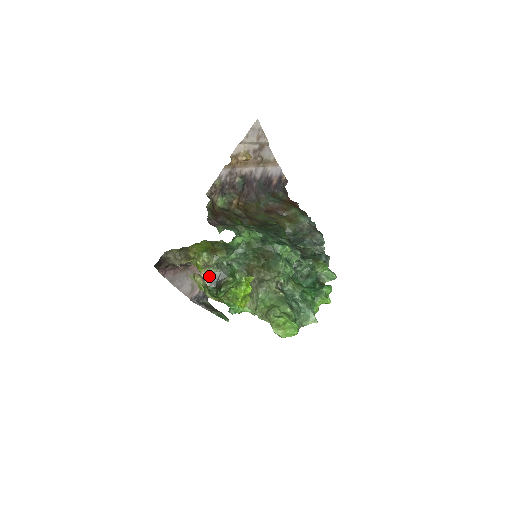
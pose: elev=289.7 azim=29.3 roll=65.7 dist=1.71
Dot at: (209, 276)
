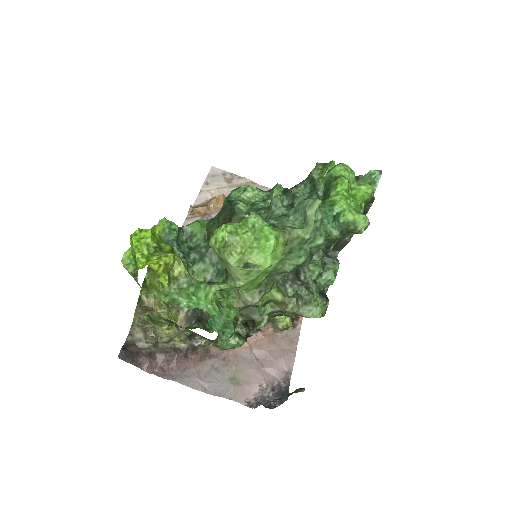
Dot at: (185, 316)
